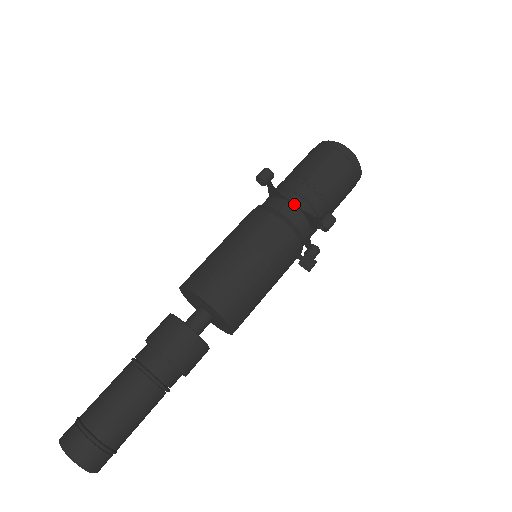
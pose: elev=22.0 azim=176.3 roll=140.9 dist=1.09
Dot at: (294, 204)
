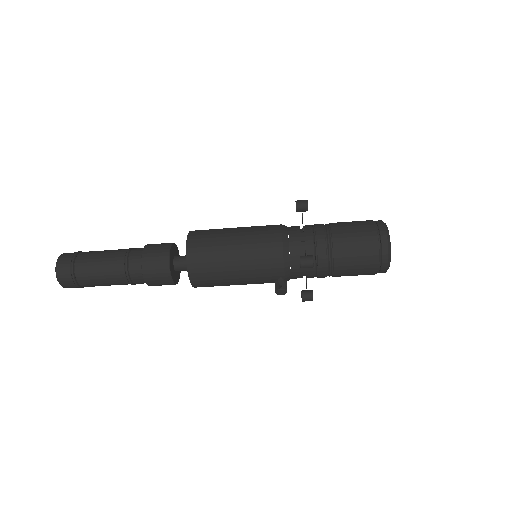
Dot at: (303, 237)
